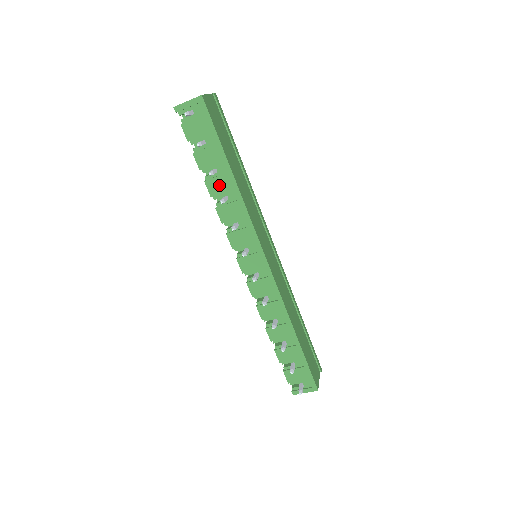
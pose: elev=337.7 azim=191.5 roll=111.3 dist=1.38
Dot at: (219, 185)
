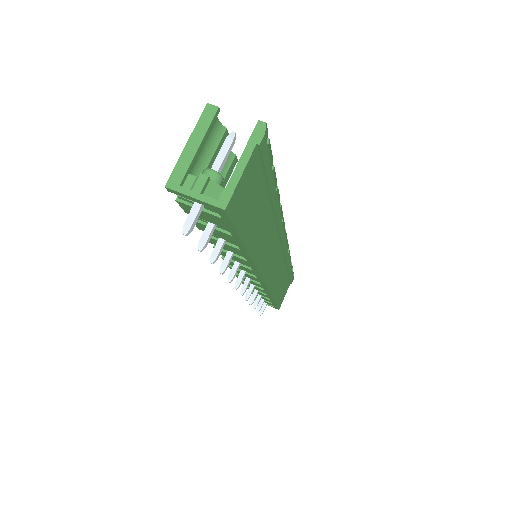
Dot at: (225, 246)
